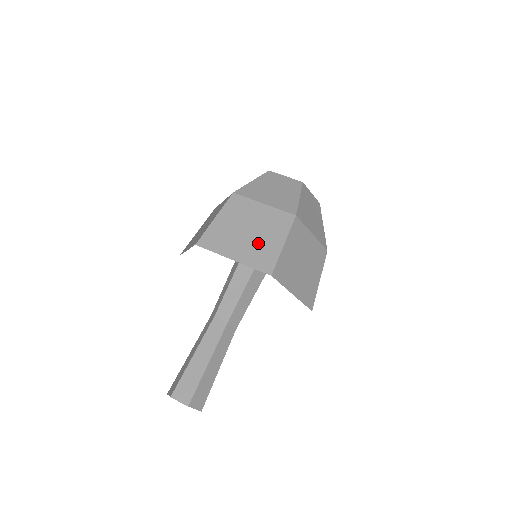
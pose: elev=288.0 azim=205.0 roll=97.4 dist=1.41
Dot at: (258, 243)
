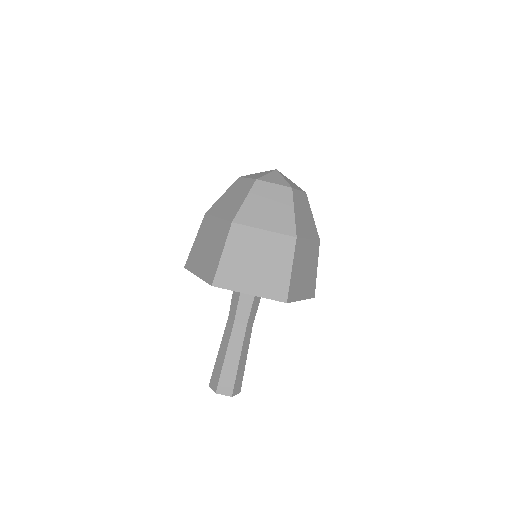
Dot at: (268, 273)
